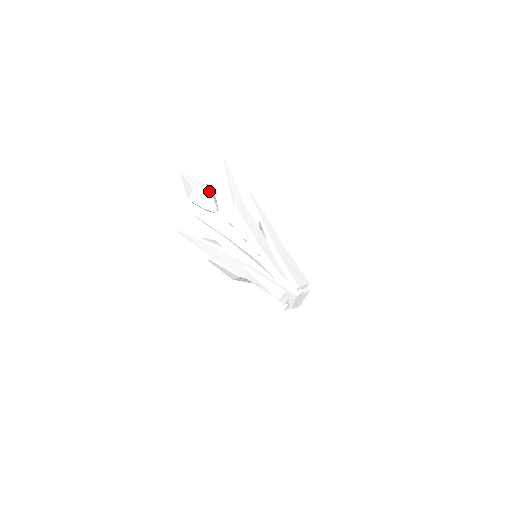
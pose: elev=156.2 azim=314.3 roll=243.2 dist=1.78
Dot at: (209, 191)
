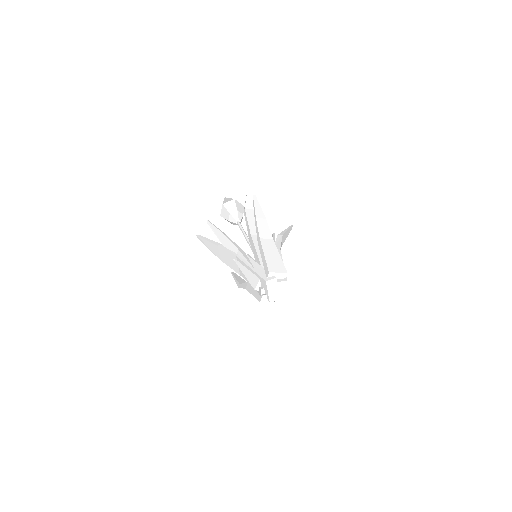
Dot at: (236, 205)
